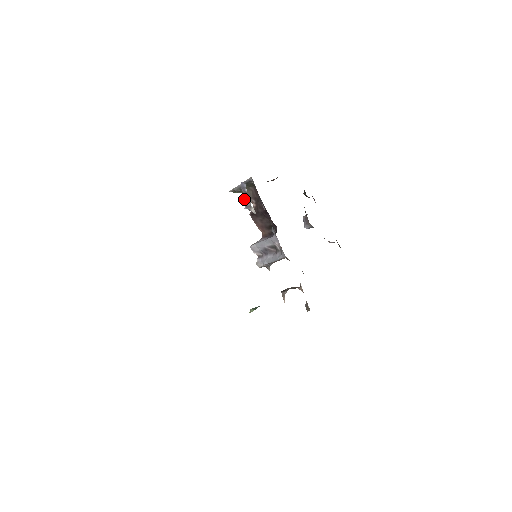
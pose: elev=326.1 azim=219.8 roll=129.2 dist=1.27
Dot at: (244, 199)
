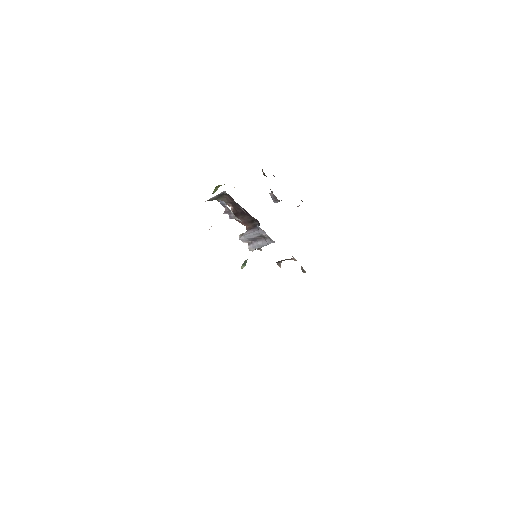
Dot at: (226, 212)
